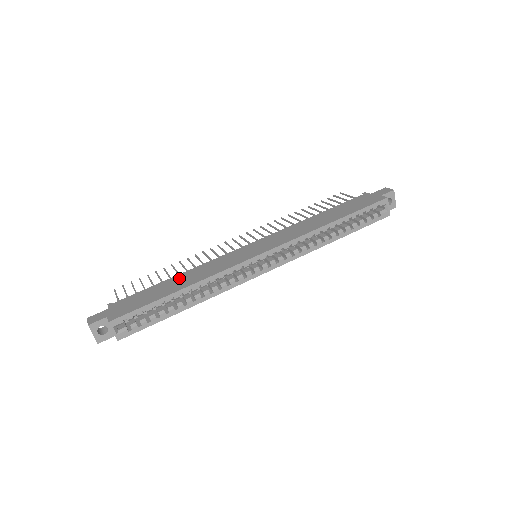
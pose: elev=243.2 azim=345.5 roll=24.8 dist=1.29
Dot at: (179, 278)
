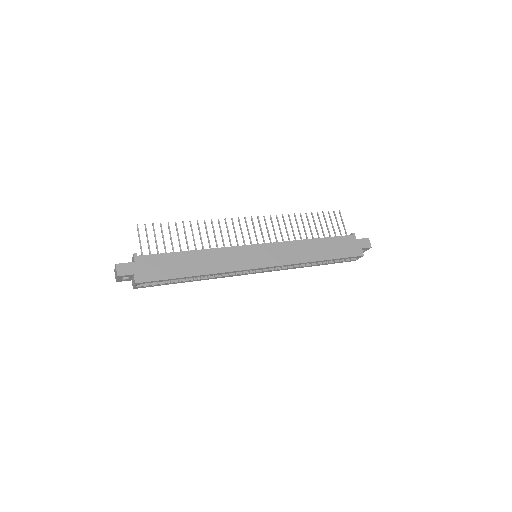
Dot at: (196, 257)
